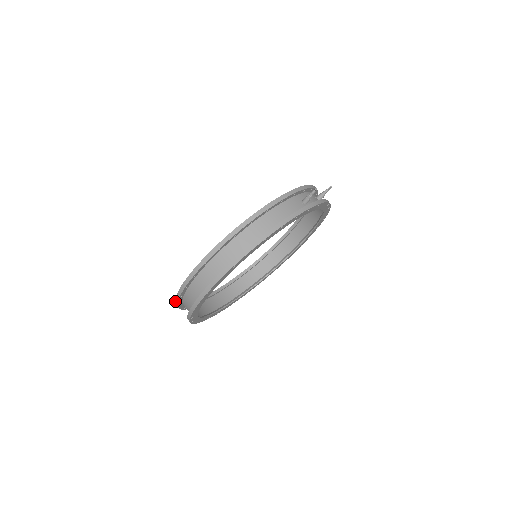
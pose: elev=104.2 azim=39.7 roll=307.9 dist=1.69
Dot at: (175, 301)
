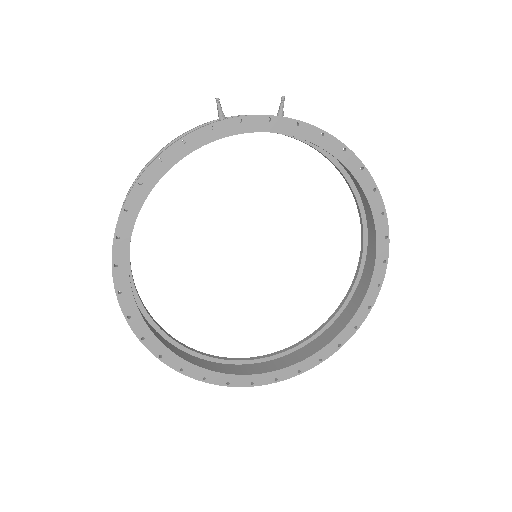
Dot at: occluded
